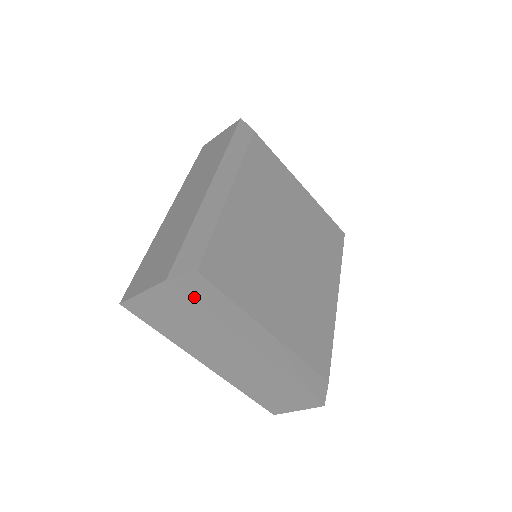
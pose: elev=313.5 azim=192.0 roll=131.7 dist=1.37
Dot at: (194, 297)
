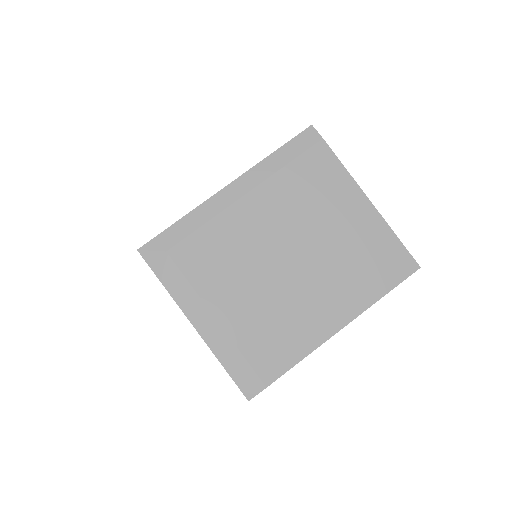
Dot at: (155, 268)
